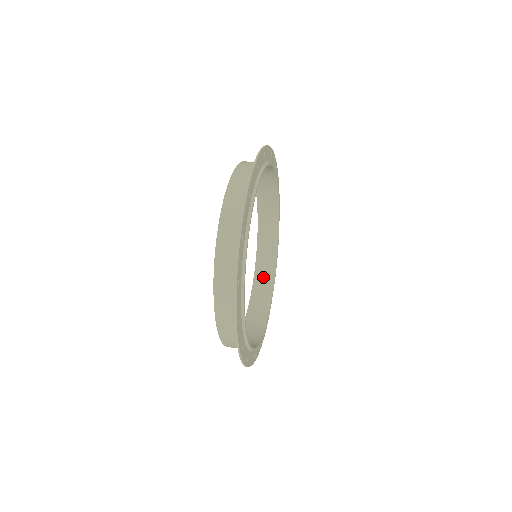
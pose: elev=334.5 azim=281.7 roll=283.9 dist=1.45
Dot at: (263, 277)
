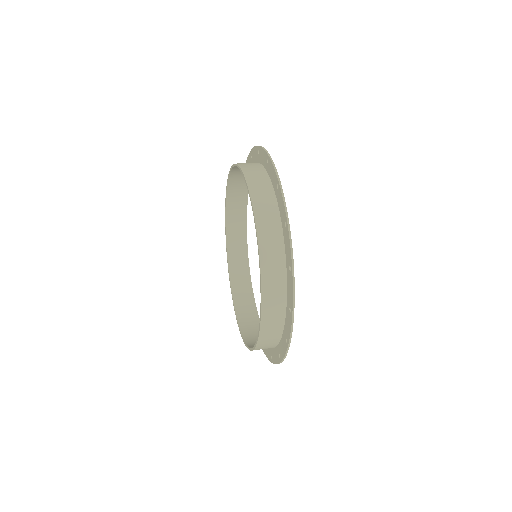
Dot at: (250, 328)
